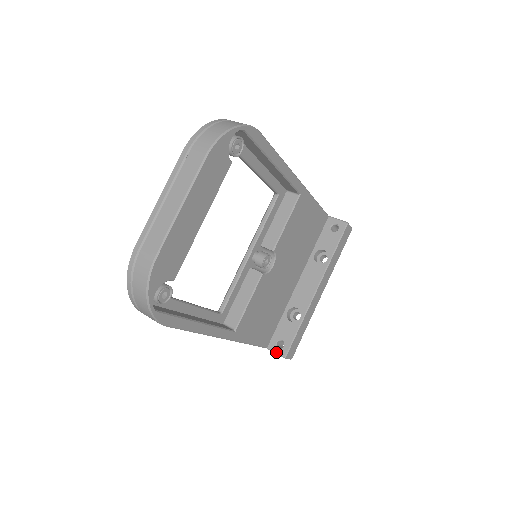
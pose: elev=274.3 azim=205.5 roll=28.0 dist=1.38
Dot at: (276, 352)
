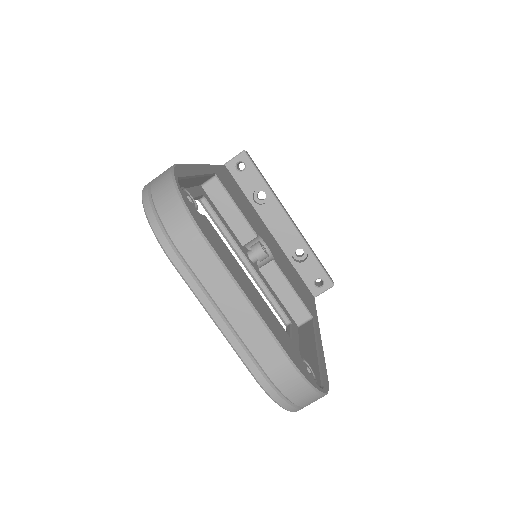
Dot at: (324, 291)
